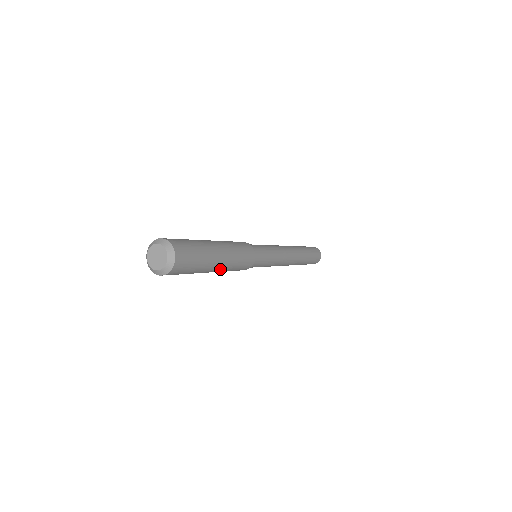
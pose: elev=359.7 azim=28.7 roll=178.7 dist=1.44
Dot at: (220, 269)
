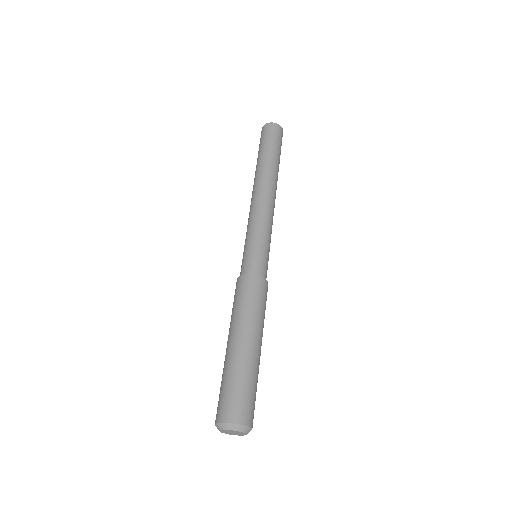
Dot at: occluded
